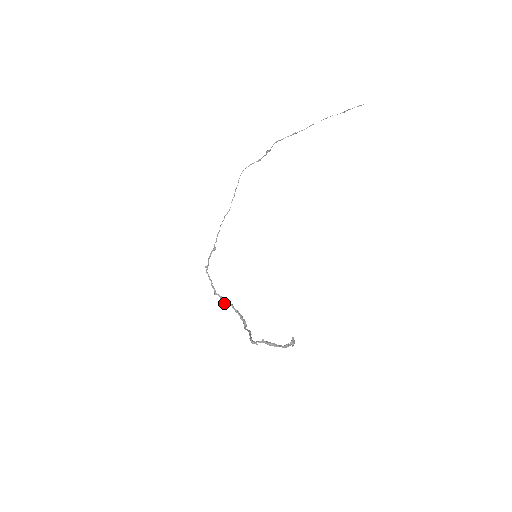
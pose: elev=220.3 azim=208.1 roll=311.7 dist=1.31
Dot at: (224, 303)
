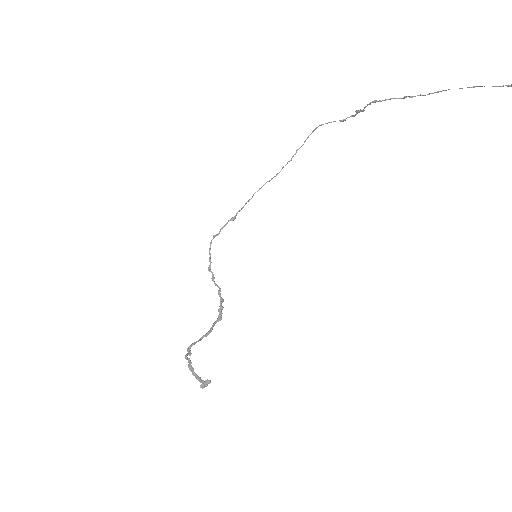
Dot at: (214, 283)
